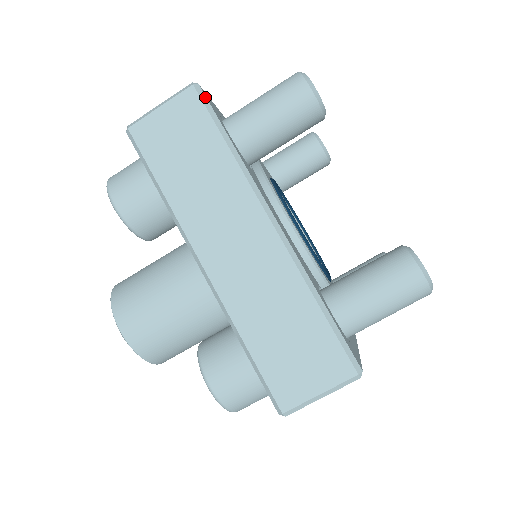
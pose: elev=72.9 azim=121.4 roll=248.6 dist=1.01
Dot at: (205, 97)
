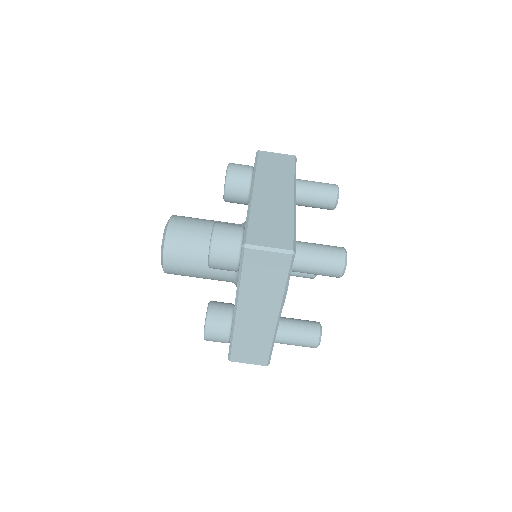
Dot at: (293, 260)
